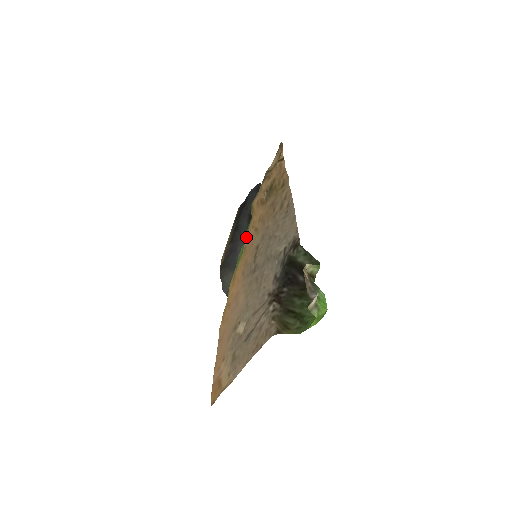
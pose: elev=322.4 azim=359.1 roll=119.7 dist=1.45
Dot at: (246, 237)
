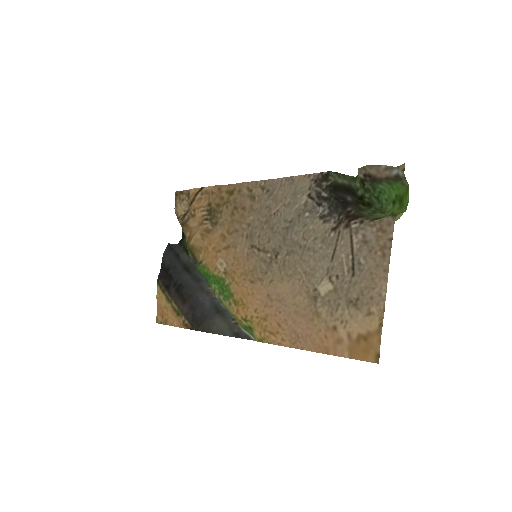
Dot at: (213, 270)
